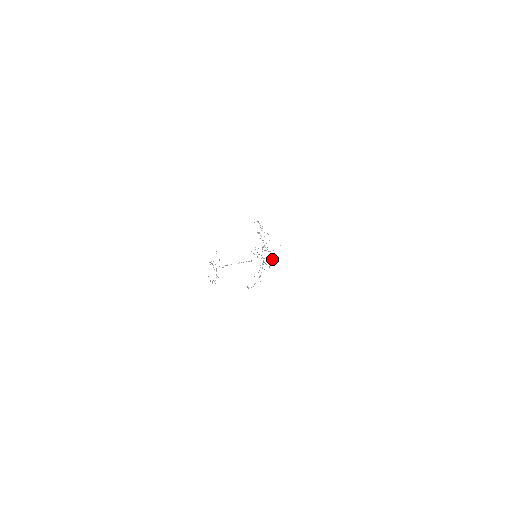
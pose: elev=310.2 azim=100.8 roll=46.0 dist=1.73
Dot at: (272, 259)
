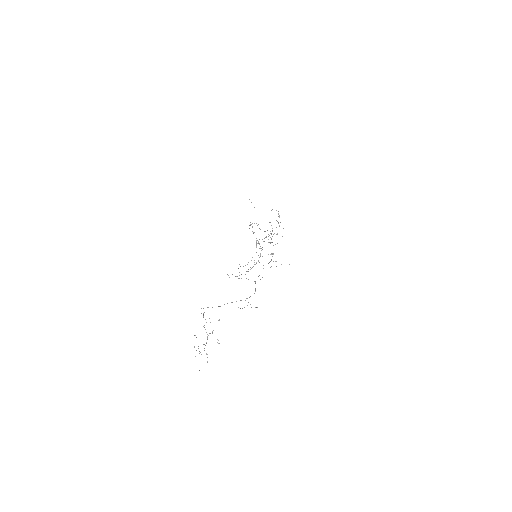
Dot at: (271, 253)
